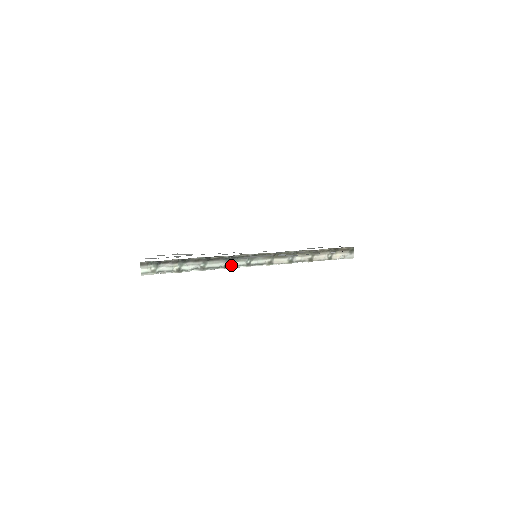
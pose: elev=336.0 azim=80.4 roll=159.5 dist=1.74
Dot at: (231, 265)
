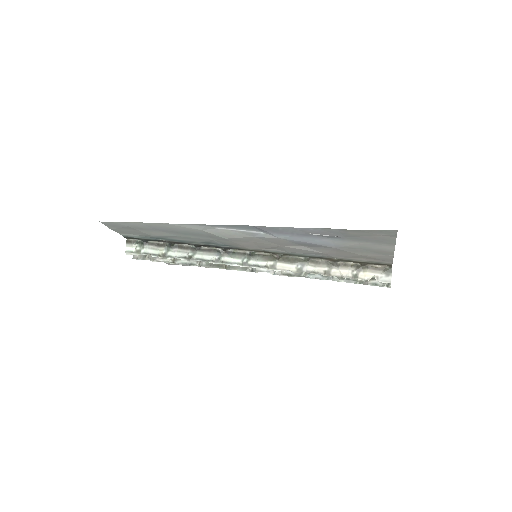
Dot at: (224, 261)
